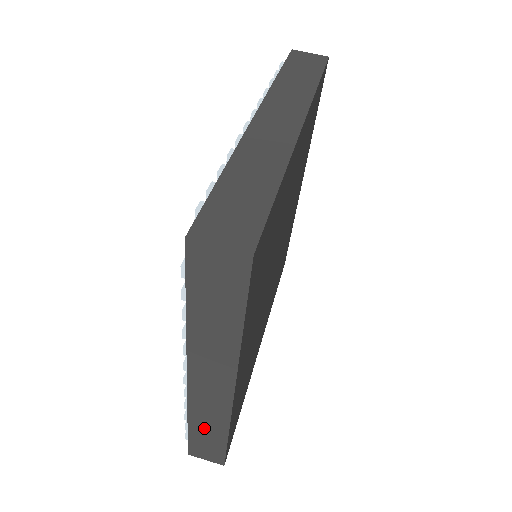
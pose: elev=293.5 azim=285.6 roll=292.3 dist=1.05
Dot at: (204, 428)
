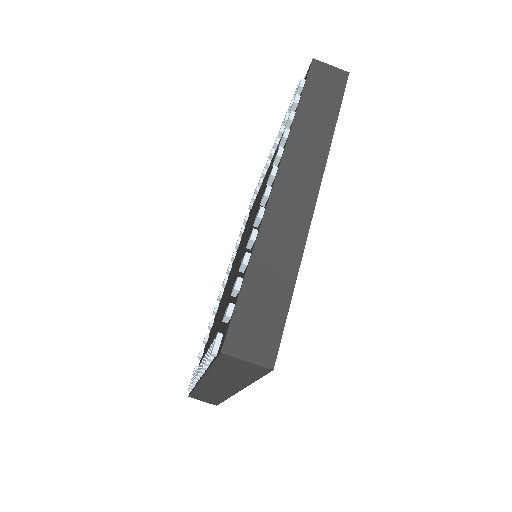
Dot at: (206, 394)
